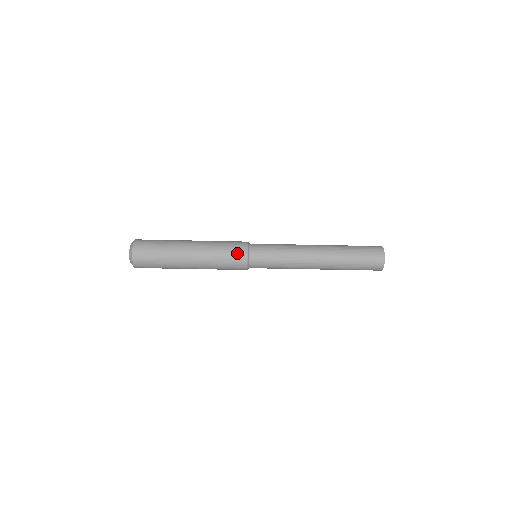
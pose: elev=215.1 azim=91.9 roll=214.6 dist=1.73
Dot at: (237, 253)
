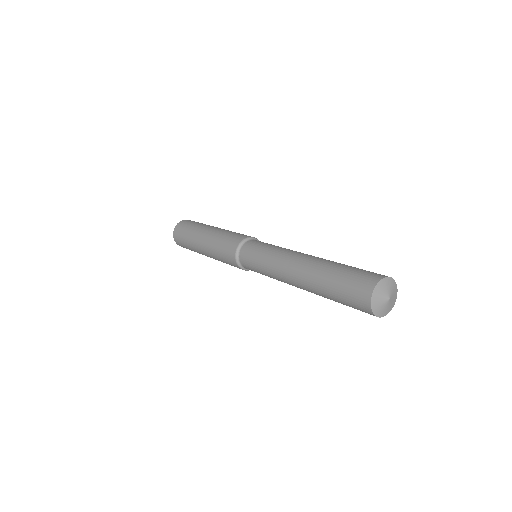
Dot at: occluded
